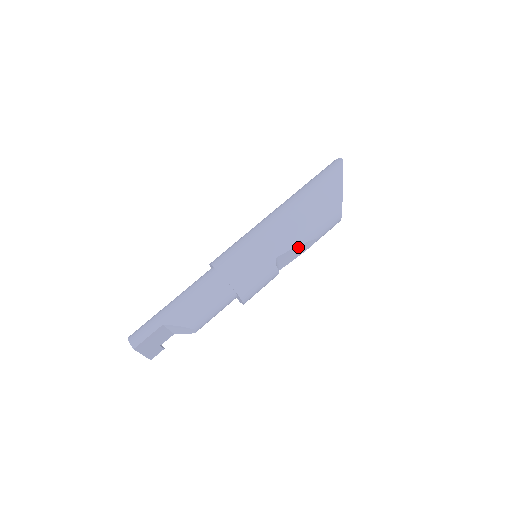
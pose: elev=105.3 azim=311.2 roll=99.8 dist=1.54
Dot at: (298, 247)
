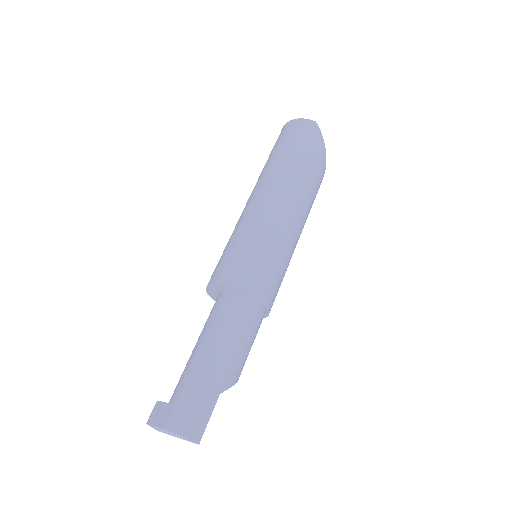
Dot at: occluded
